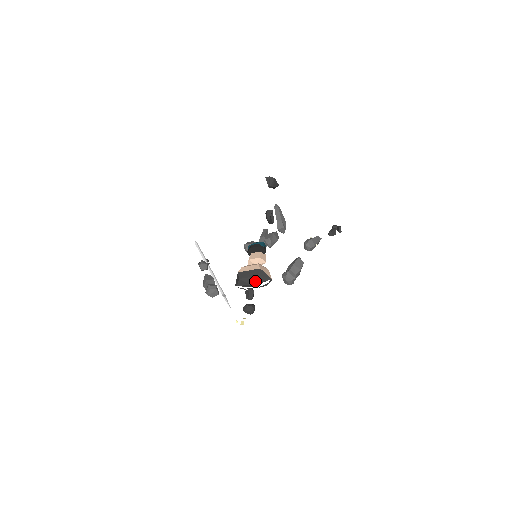
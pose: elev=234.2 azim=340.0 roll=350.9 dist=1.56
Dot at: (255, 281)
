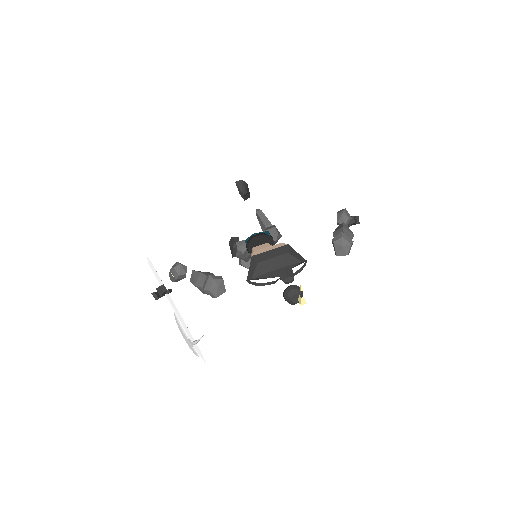
Dot at: (284, 263)
